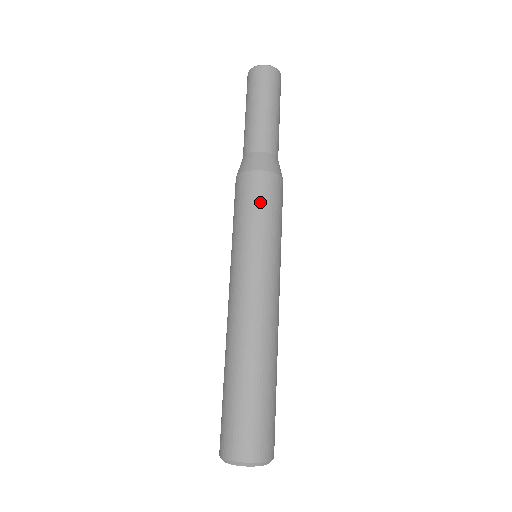
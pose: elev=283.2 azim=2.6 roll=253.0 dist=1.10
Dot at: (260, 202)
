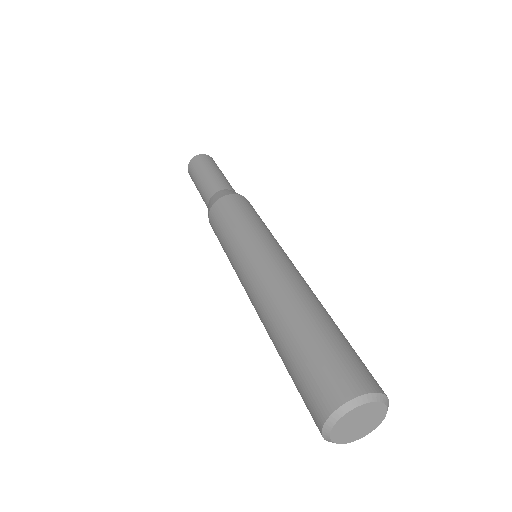
Dot at: (227, 215)
